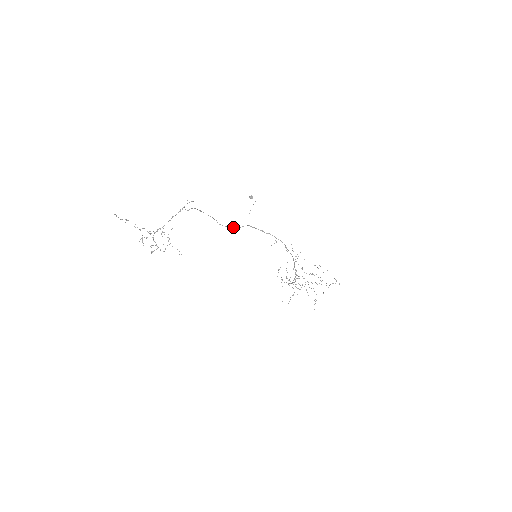
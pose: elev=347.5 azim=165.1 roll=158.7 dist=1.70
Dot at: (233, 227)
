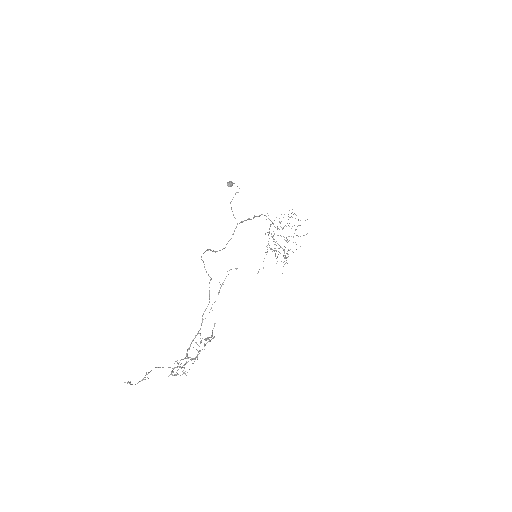
Dot at: occluded
